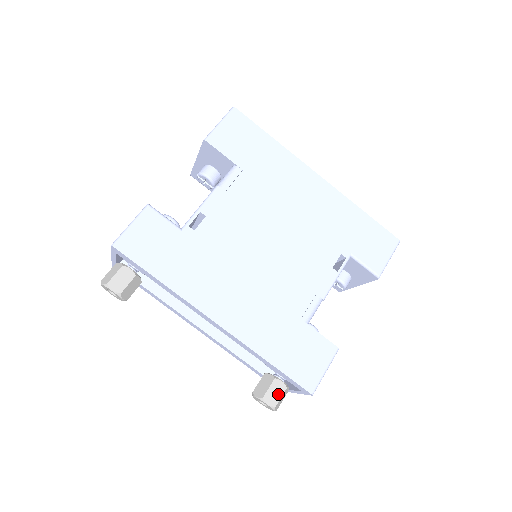
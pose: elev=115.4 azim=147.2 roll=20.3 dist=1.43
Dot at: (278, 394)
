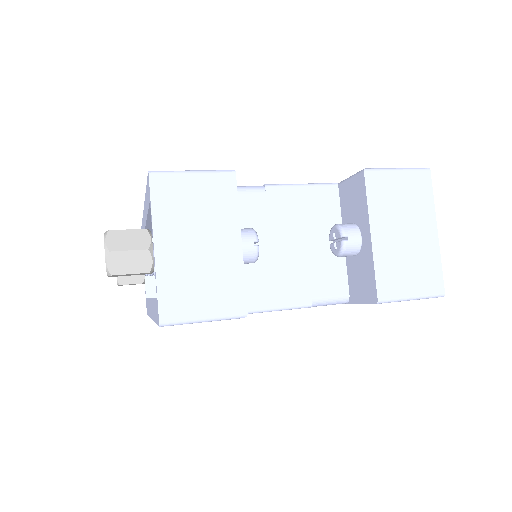
Dot at: (129, 231)
